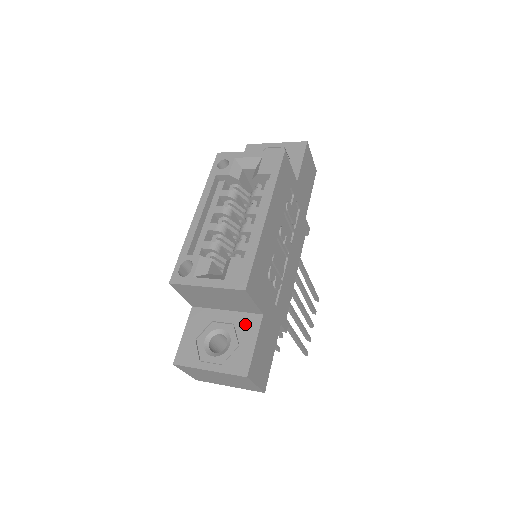
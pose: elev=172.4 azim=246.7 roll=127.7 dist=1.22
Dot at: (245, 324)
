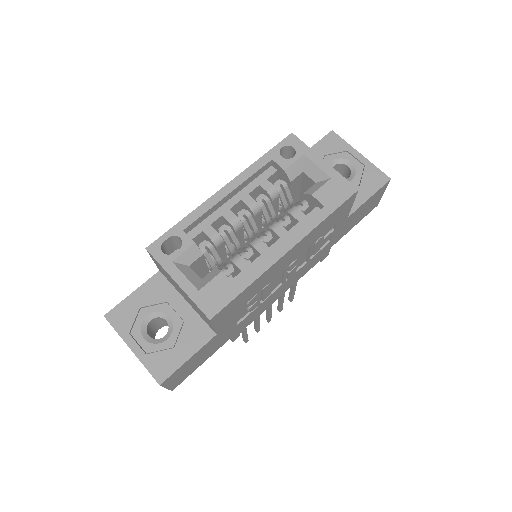
Dot at: (194, 330)
